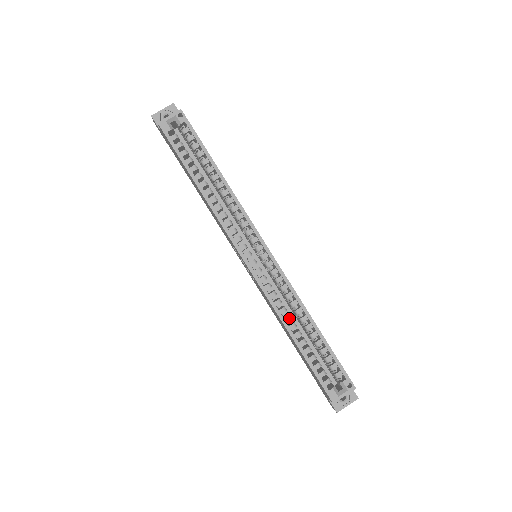
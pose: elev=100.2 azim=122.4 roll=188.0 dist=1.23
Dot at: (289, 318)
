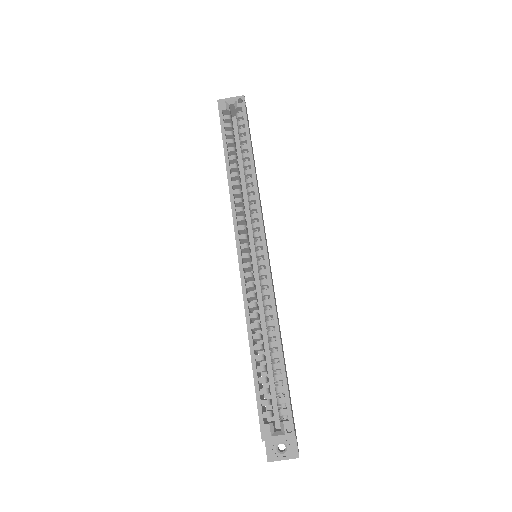
Dot at: (256, 326)
